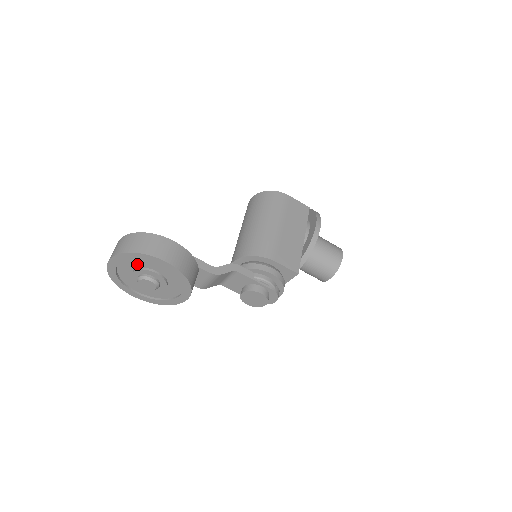
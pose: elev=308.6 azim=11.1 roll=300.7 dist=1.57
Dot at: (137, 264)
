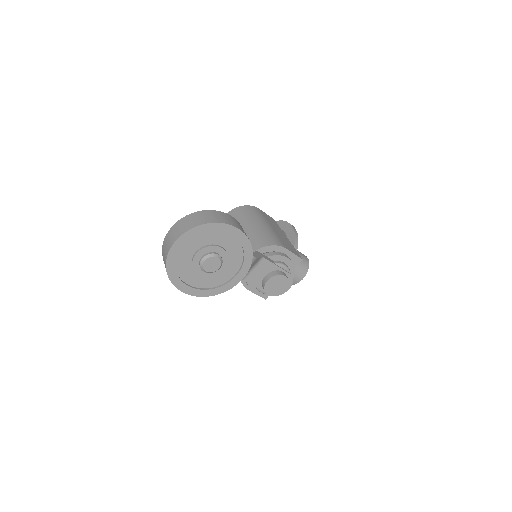
Dot at: (204, 241)
